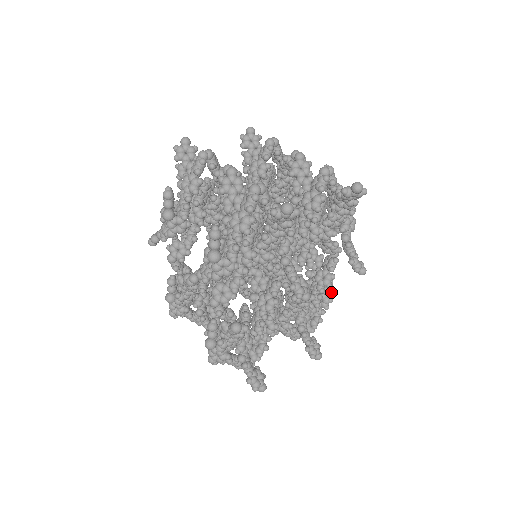
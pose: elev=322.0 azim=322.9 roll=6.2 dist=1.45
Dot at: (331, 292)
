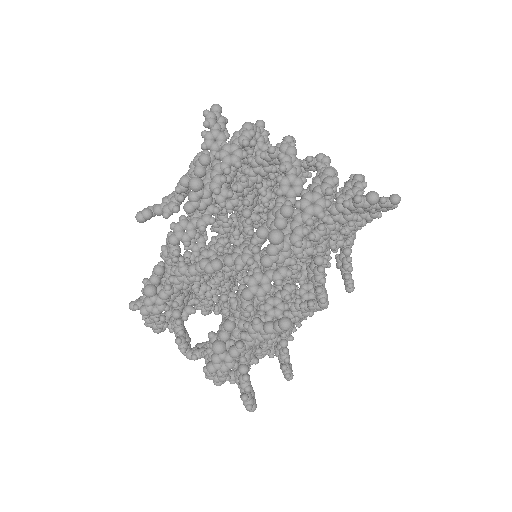
Dot at: occluded
